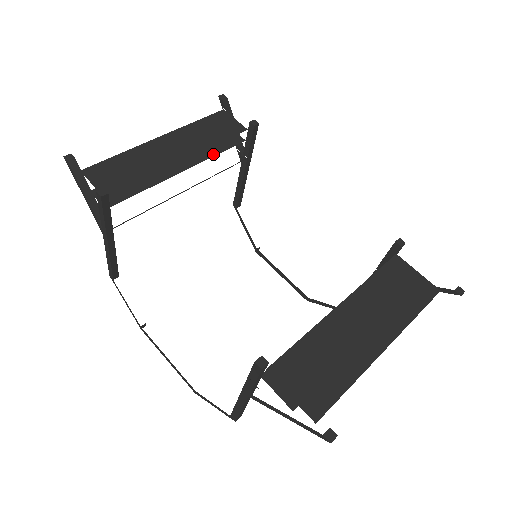
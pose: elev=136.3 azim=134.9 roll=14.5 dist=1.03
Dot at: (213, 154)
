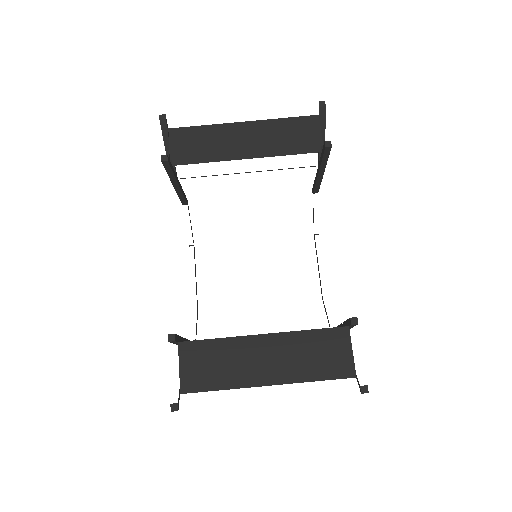
Dot at: (283, 153)
